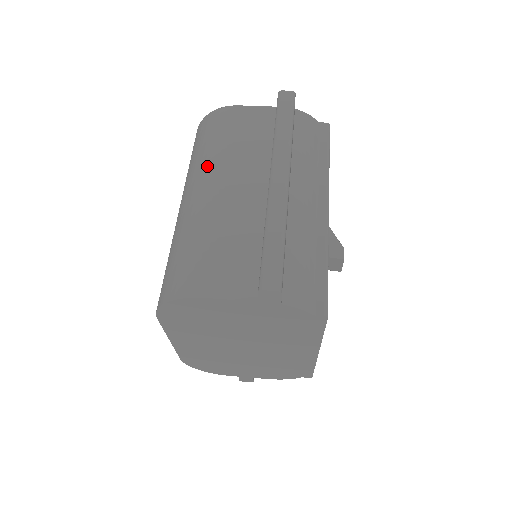
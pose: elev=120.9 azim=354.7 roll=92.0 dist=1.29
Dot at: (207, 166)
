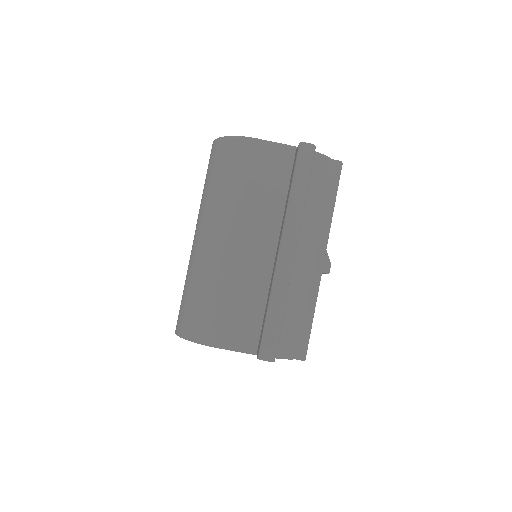
Dot at: (224, 212)
